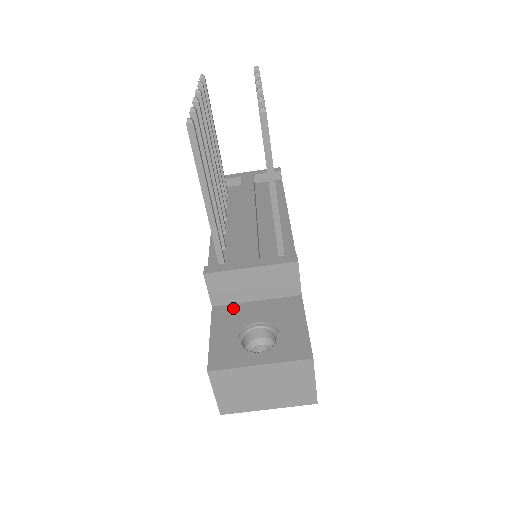
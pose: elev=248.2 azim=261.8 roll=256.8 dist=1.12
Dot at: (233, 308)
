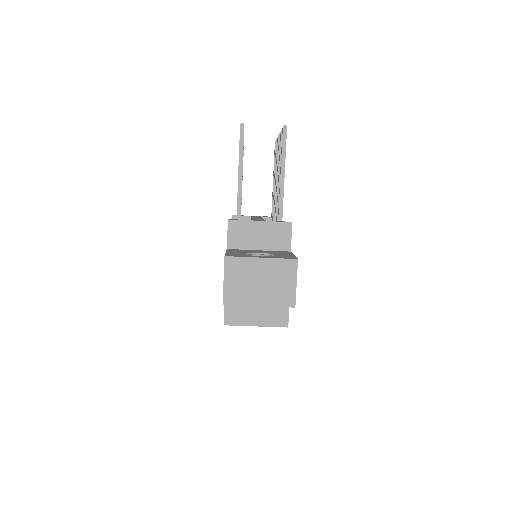
Dot at: (242, 250)
